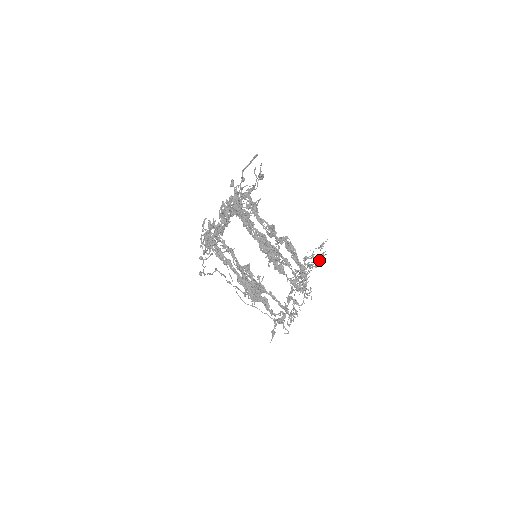
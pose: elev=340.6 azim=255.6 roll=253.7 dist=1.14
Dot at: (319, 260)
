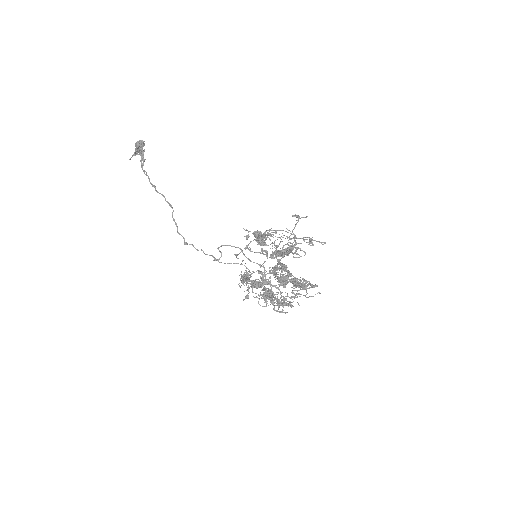
Dot at: occluded
